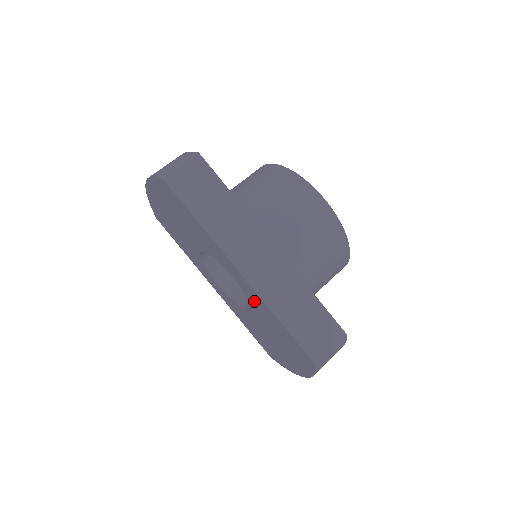
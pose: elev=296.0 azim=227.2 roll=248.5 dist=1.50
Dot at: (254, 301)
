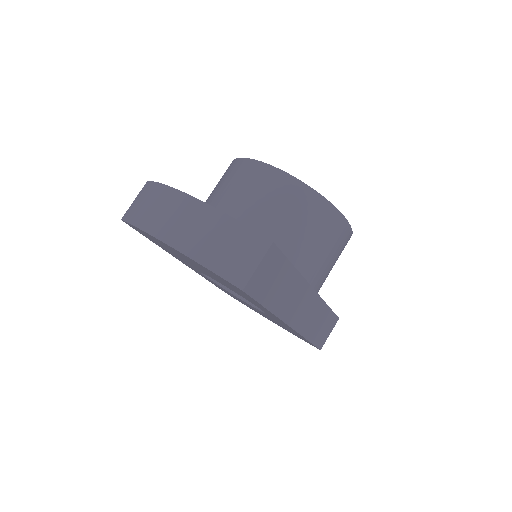
Dot at: (279, 322)
